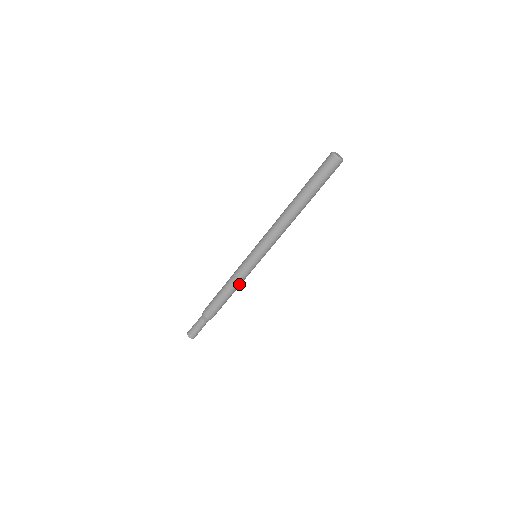
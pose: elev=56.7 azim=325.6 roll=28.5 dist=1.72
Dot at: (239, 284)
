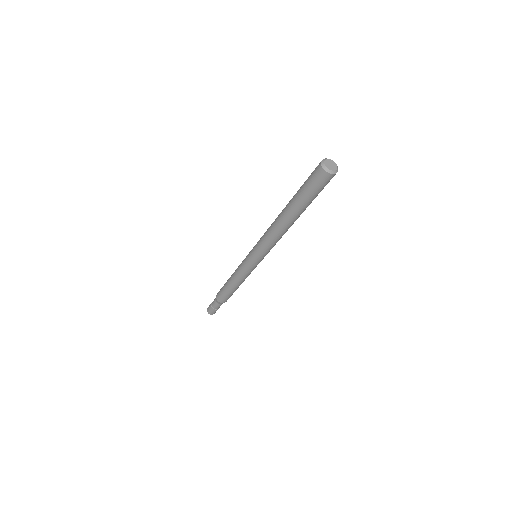
Dot at: occluded
